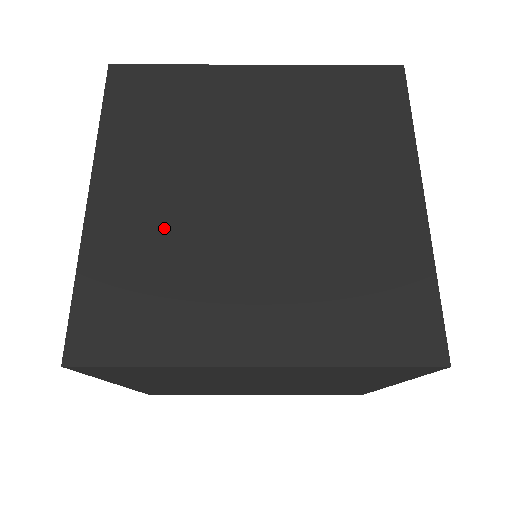
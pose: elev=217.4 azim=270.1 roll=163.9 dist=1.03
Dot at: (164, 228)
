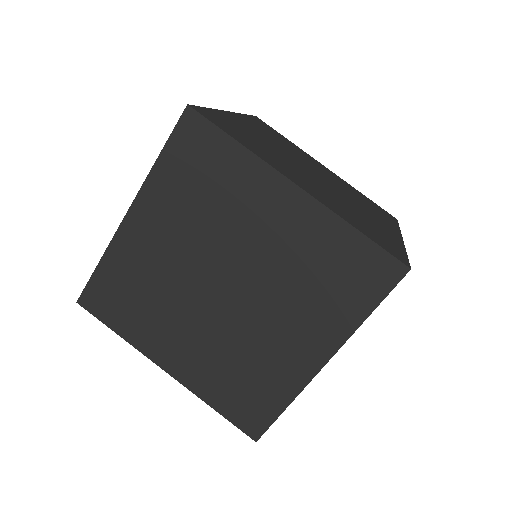
Dot at: (264, 141)
